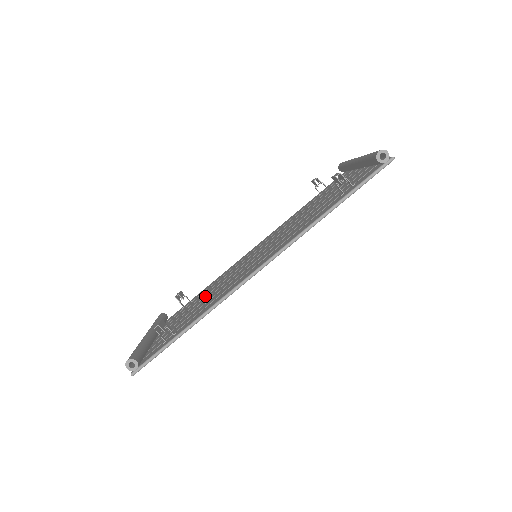
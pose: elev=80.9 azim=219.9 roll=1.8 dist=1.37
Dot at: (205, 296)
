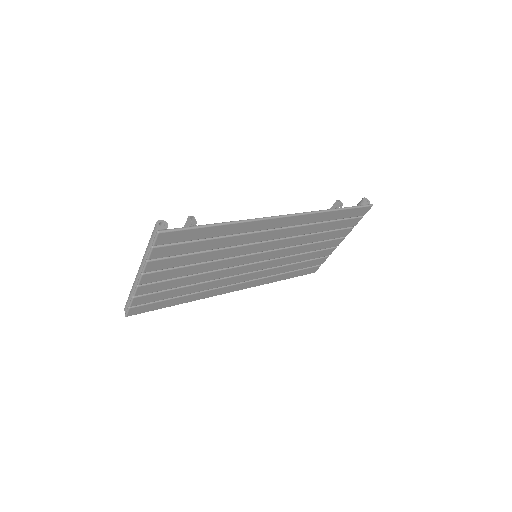
Dot at: occluded
